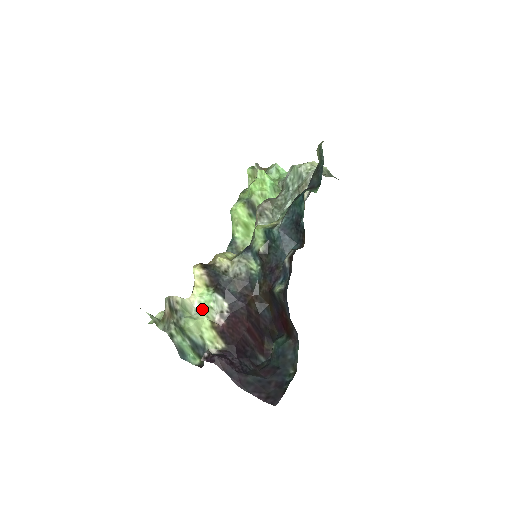
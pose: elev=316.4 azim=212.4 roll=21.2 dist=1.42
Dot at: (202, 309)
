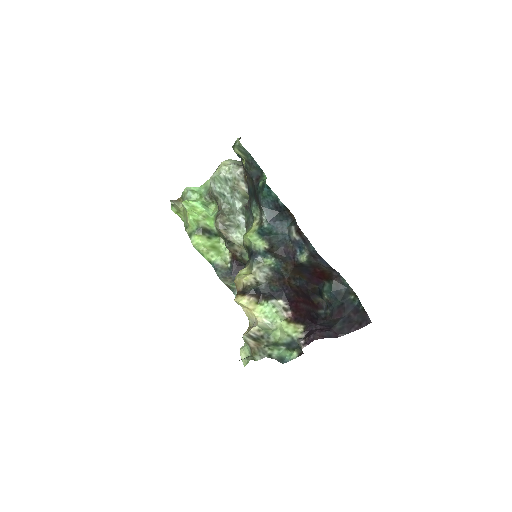
Dot at: (271, 319)
